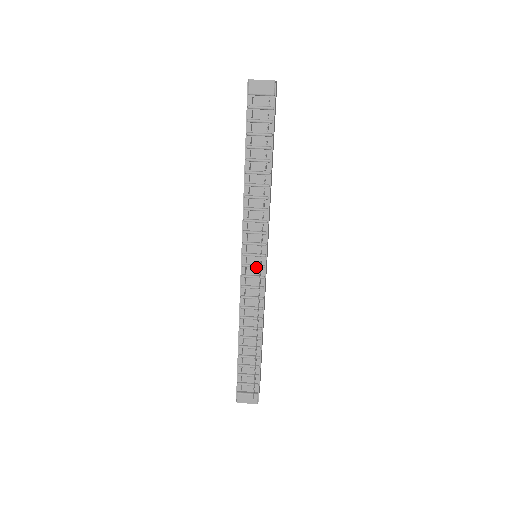
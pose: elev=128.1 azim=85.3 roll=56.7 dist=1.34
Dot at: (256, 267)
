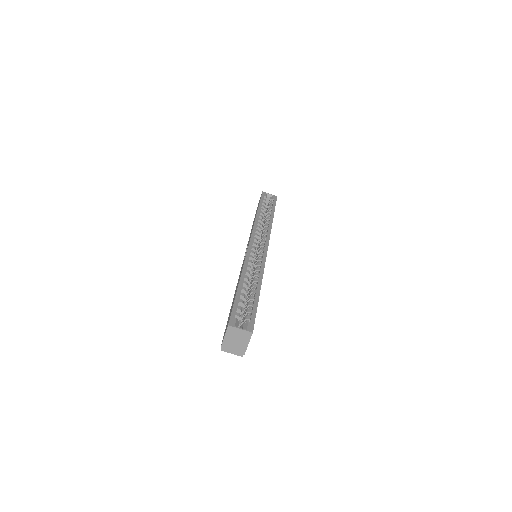
Dot at: occluded
